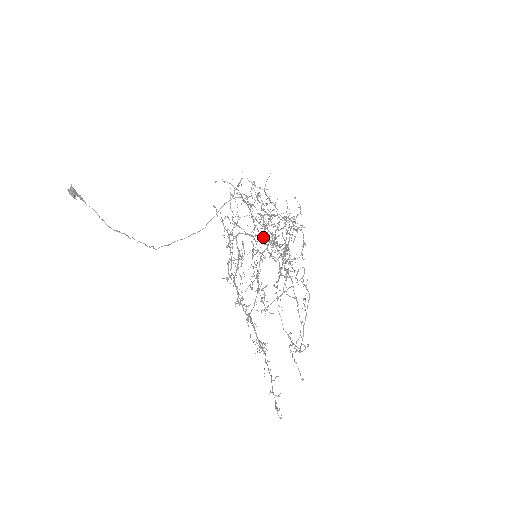
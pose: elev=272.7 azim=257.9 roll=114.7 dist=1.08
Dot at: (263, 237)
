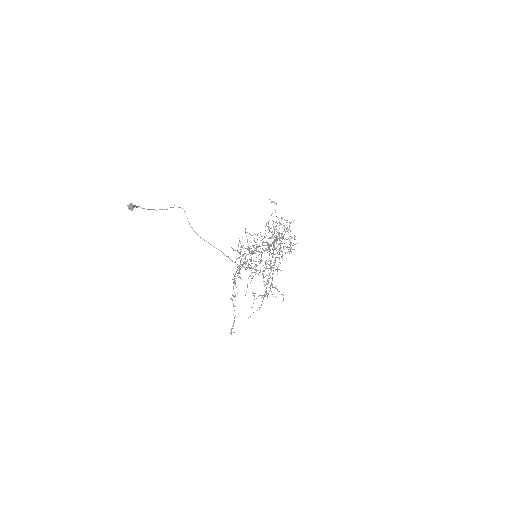
Dot at: occluded
